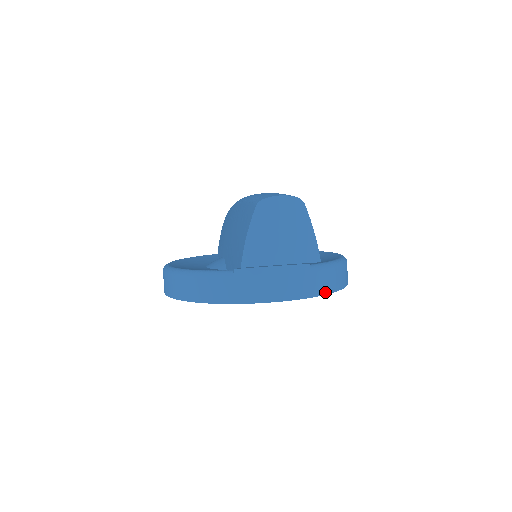
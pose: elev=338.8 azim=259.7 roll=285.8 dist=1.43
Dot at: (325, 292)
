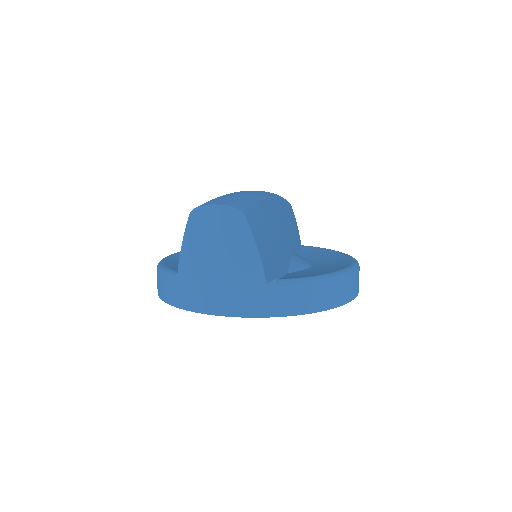
Dot at: (298, 312)
